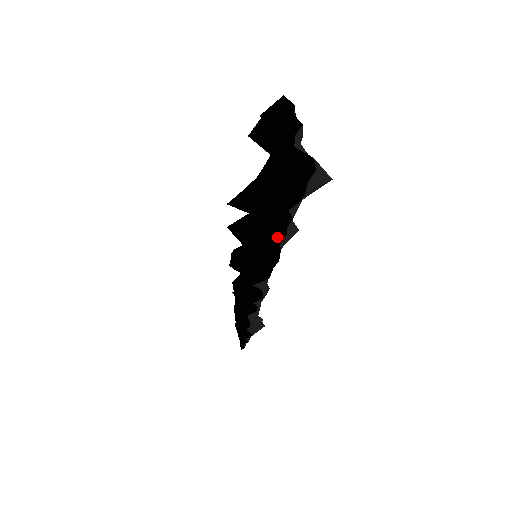
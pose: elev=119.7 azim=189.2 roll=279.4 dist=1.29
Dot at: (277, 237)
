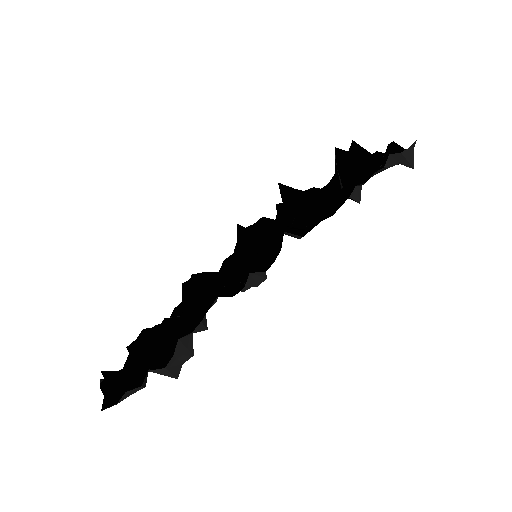
Dot at: (343, 195)
